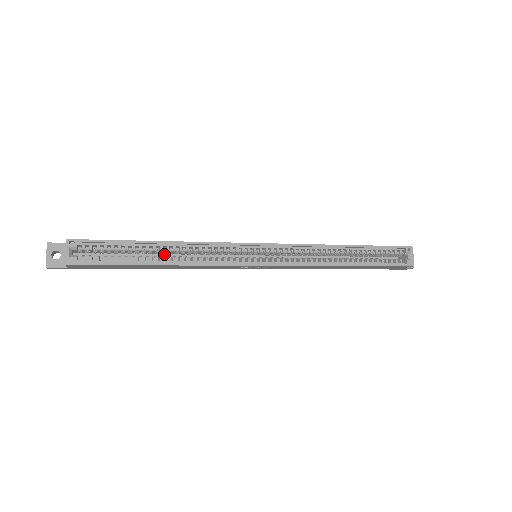
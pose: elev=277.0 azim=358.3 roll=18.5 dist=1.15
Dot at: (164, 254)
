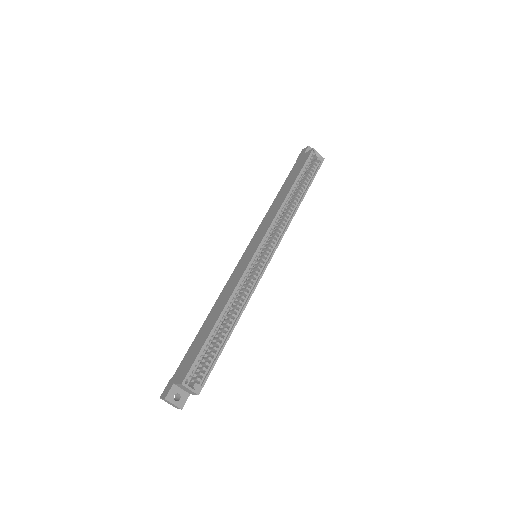
Dot at: occluded
